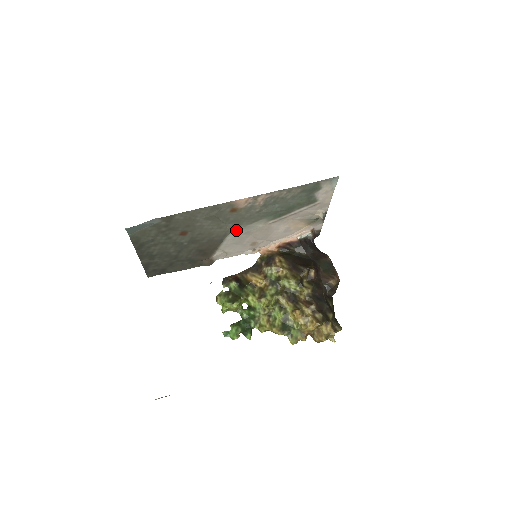
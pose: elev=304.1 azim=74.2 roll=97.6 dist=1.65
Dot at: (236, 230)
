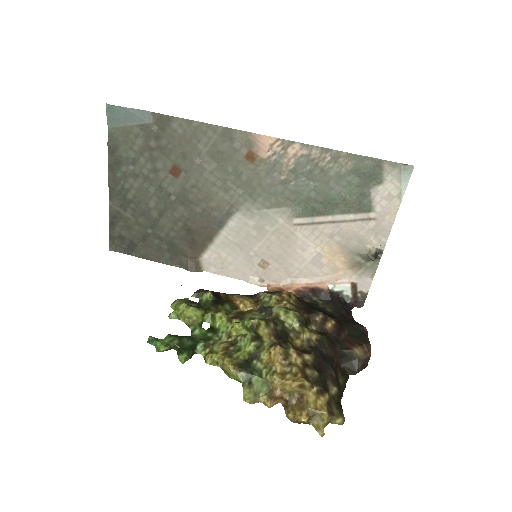
Dot at: (246, 211)
